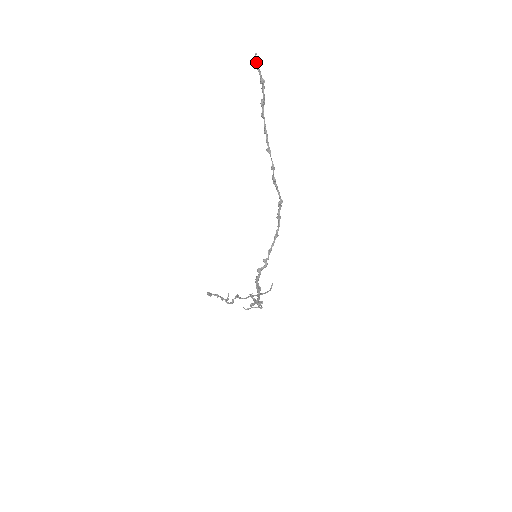
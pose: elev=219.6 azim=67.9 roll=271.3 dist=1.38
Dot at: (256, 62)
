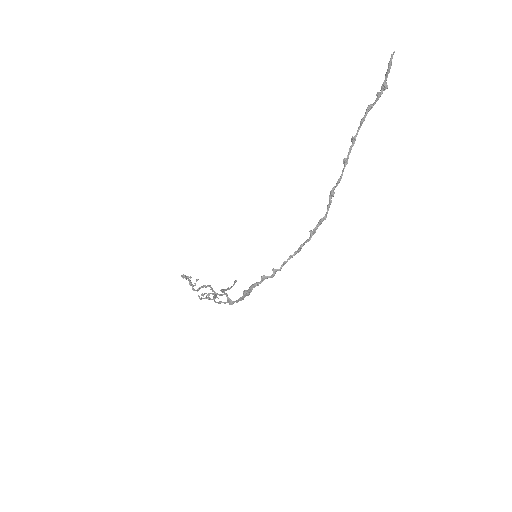
Dot at: (391, 62)
